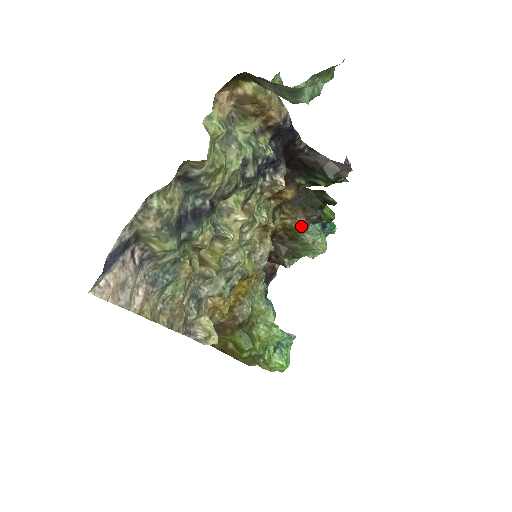
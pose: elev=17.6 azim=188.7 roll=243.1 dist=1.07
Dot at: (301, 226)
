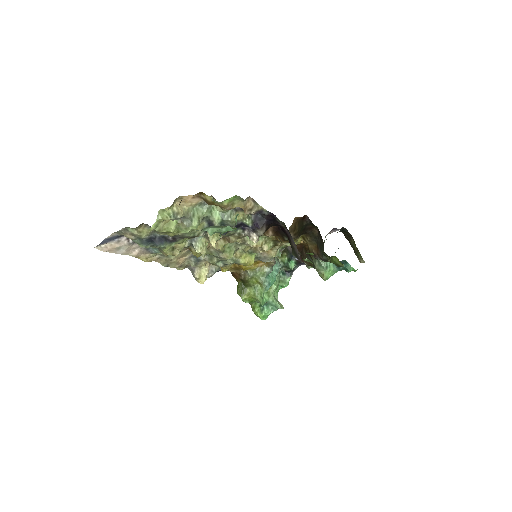
Dot at: (313, 255)
